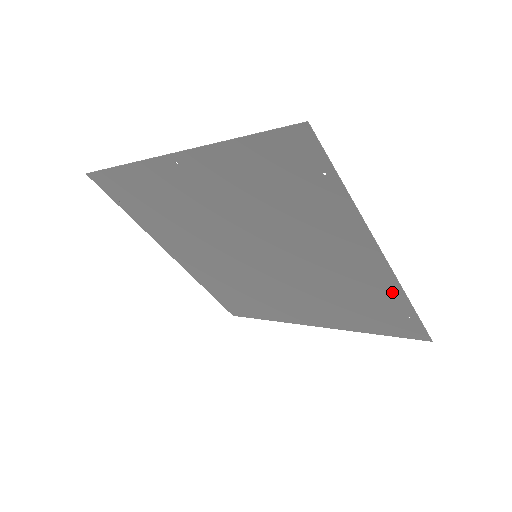
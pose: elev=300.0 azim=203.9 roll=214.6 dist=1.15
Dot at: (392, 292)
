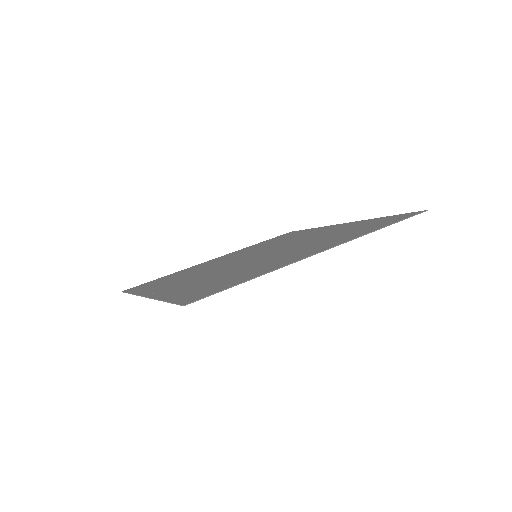
Dot at: (358, 235)
